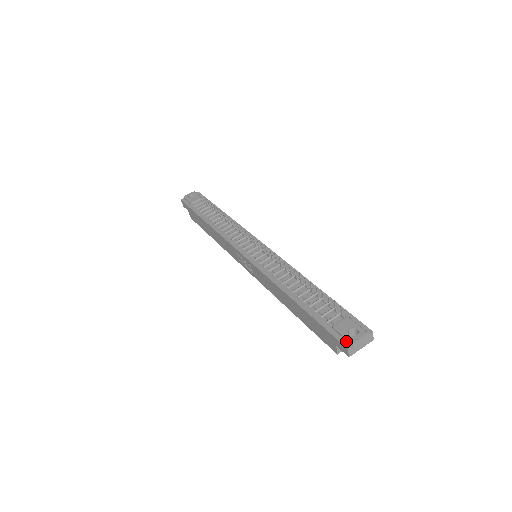
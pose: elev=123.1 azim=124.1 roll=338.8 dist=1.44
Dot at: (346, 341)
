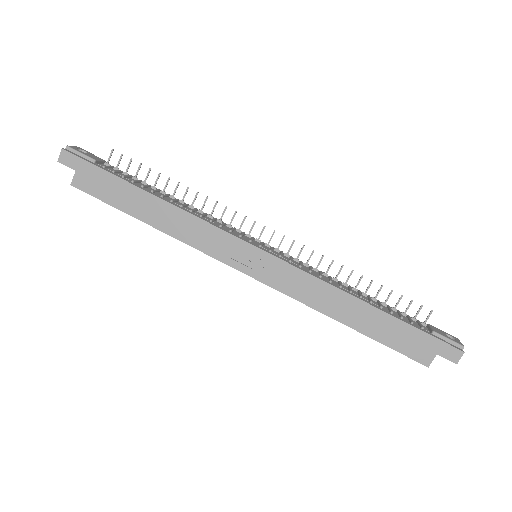
Dot at: (455, 345)
